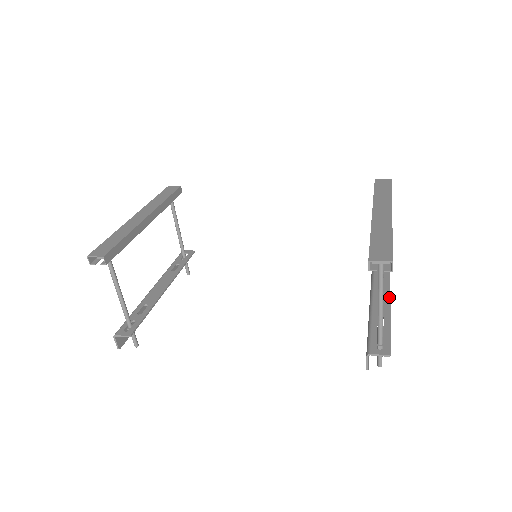
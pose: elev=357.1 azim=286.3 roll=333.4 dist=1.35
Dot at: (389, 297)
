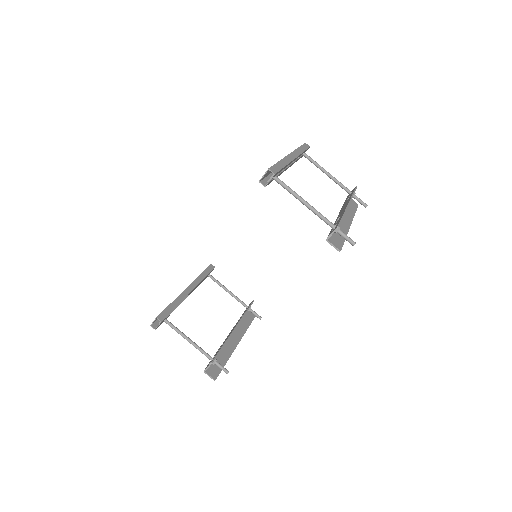
Dot at: (347, 204)
